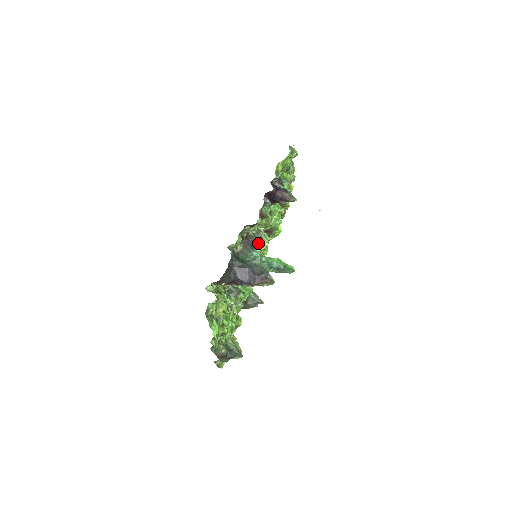
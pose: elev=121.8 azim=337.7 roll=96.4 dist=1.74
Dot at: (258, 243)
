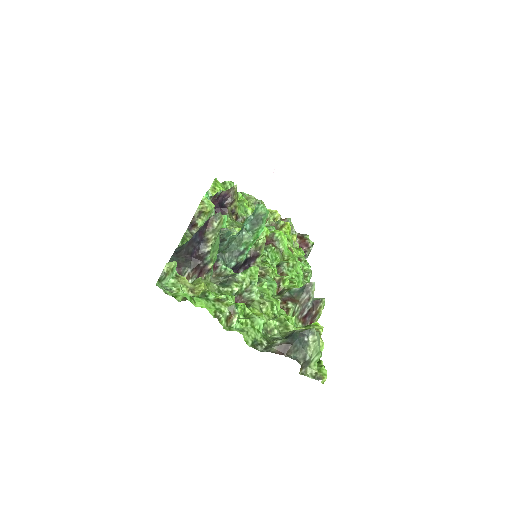
Dot at: (227, 236)
